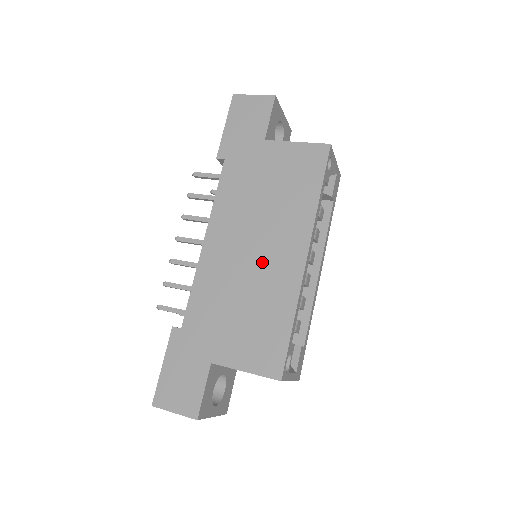
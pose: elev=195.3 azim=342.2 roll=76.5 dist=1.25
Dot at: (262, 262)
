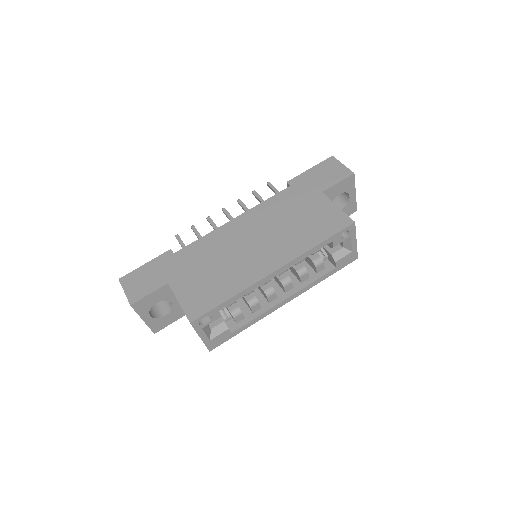
Dot at: (249, 254)
